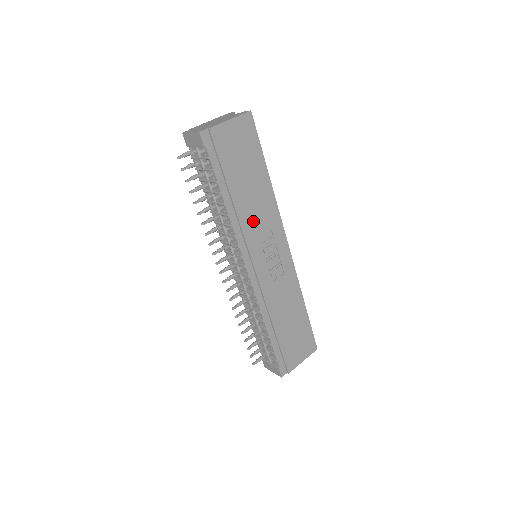
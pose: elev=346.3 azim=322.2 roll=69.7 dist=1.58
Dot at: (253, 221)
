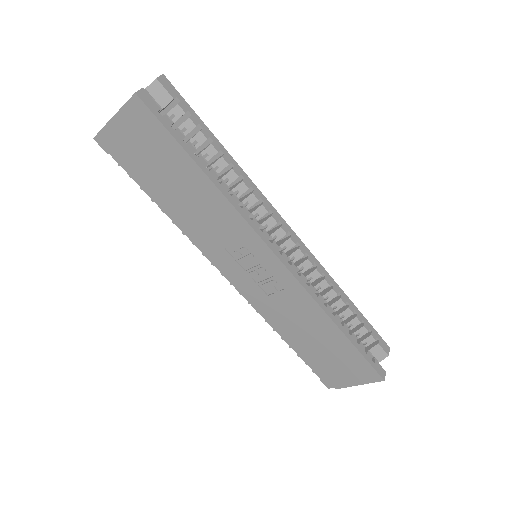
Dot at: (207, 229)
